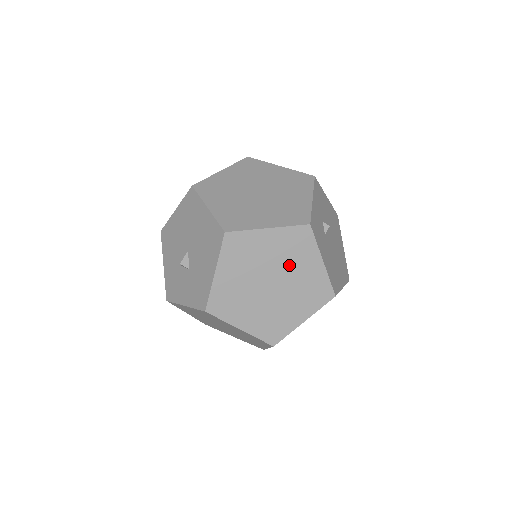
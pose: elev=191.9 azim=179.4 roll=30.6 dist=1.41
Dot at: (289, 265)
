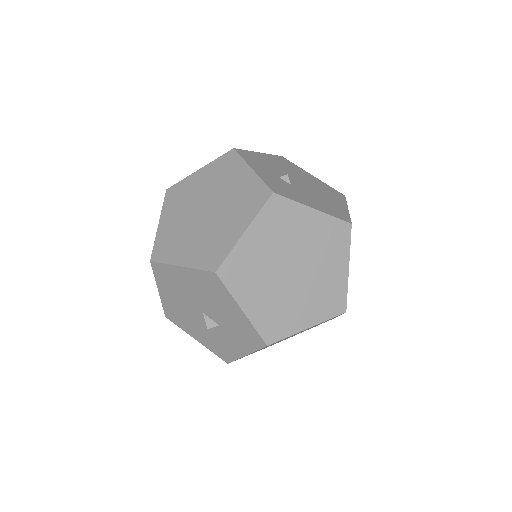
Dot at: (291, 241)
